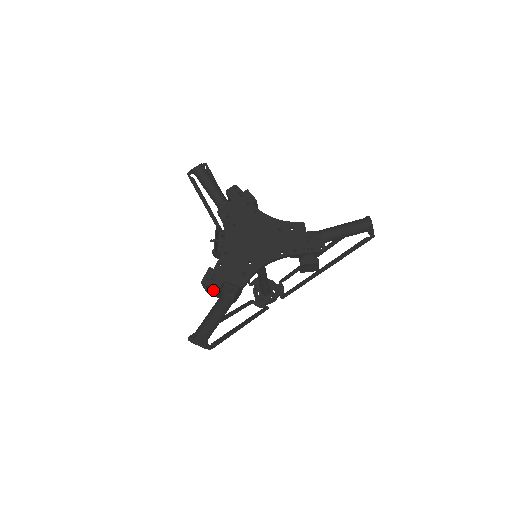
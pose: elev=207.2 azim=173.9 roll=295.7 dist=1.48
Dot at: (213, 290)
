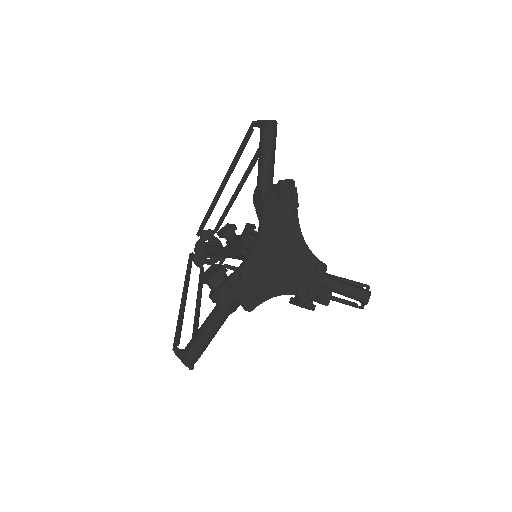
Dot at: (222, 303)
